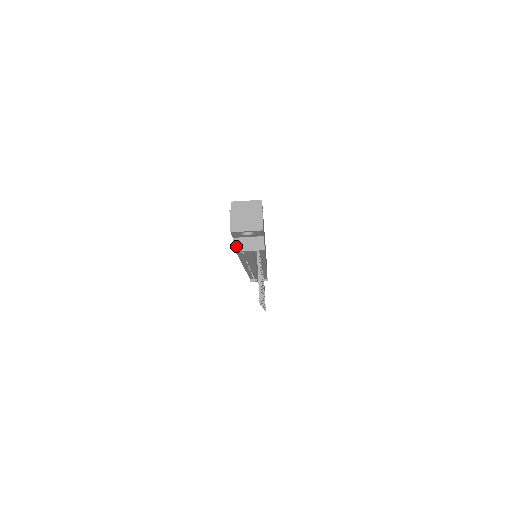
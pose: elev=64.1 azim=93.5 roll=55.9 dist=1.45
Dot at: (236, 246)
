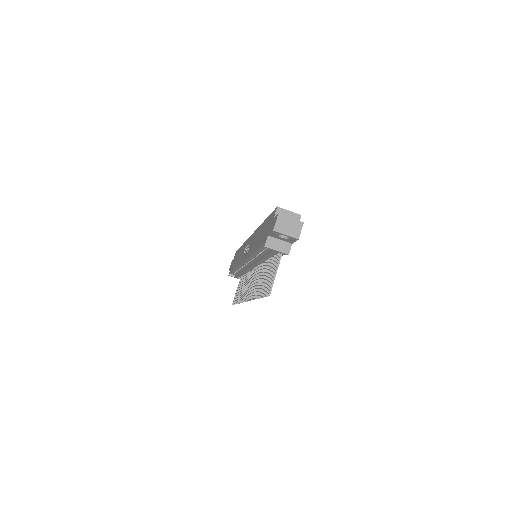
Dot at: (268, 243)
